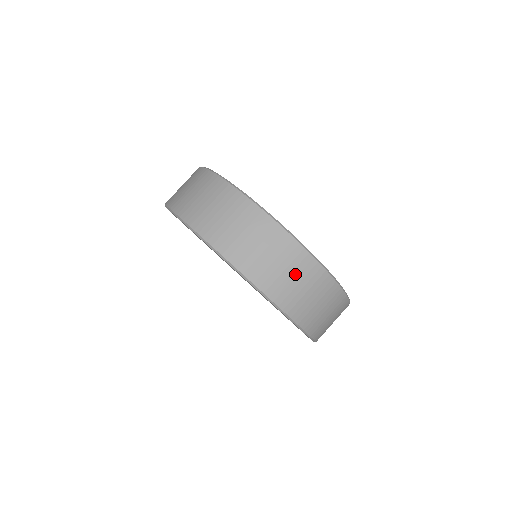
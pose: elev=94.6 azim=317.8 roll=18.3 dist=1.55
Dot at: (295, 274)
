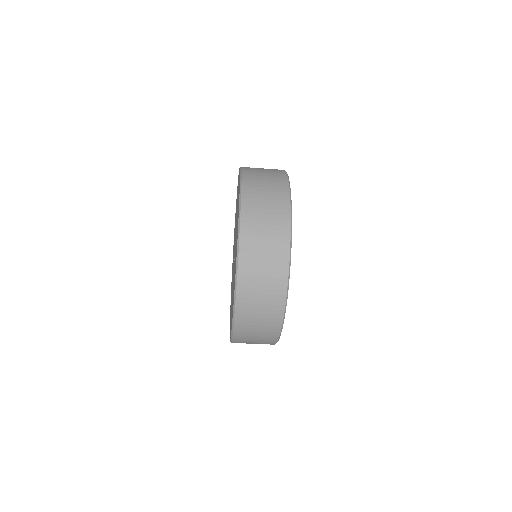
Dot at: occluded
